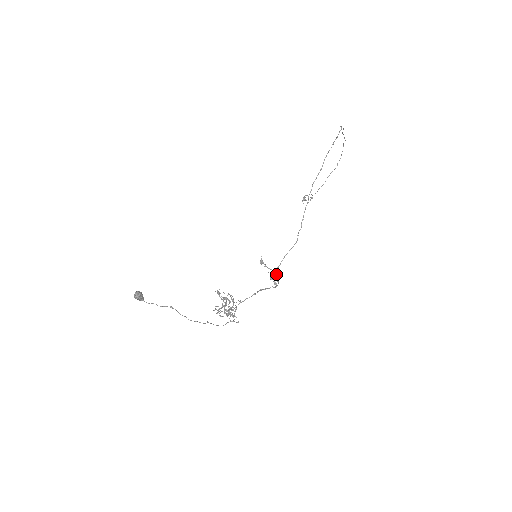
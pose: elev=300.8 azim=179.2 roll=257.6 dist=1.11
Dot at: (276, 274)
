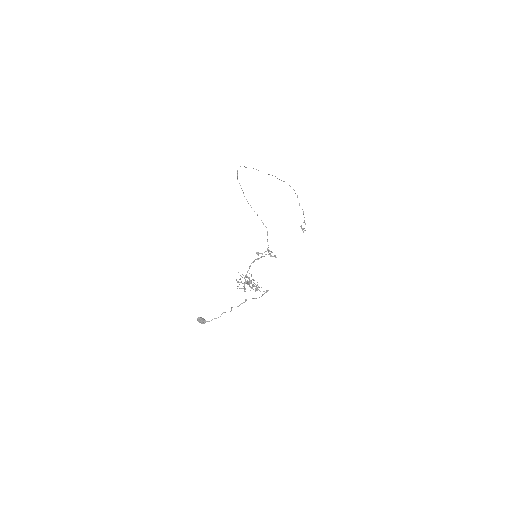
Dot at: (268, 250)
